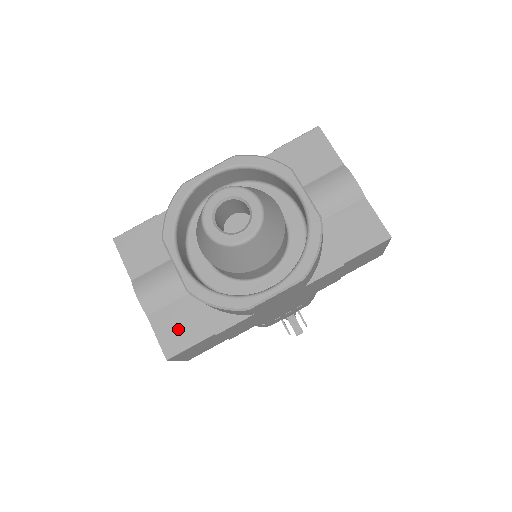
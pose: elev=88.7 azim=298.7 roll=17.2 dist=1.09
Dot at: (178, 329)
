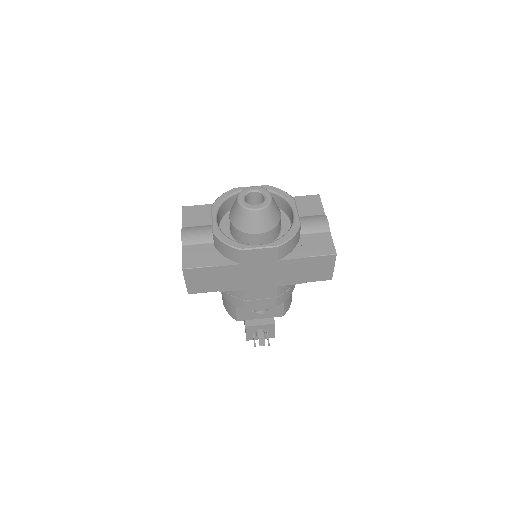
Dot at: (196, 257)
